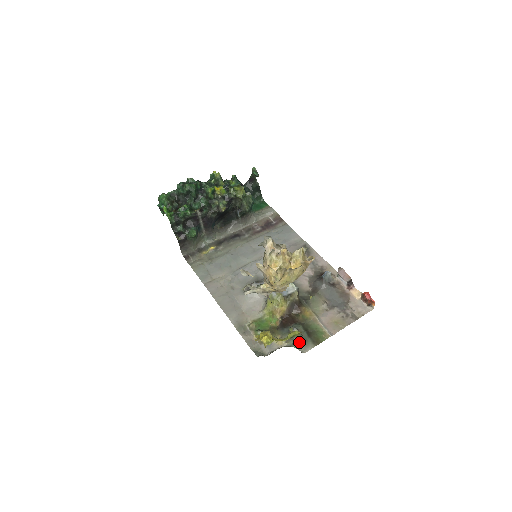
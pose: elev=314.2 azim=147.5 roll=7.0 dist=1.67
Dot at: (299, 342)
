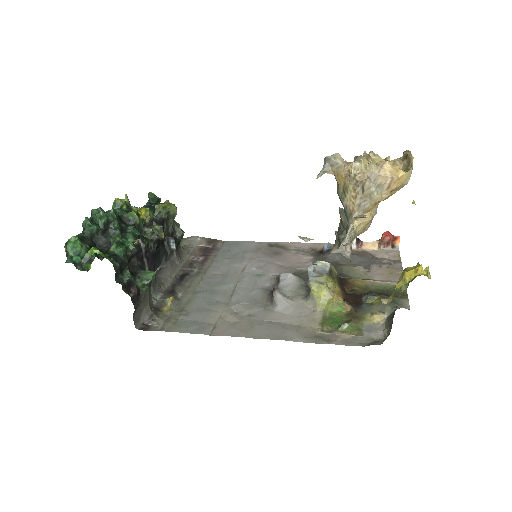
Dot at: (394, 303)
